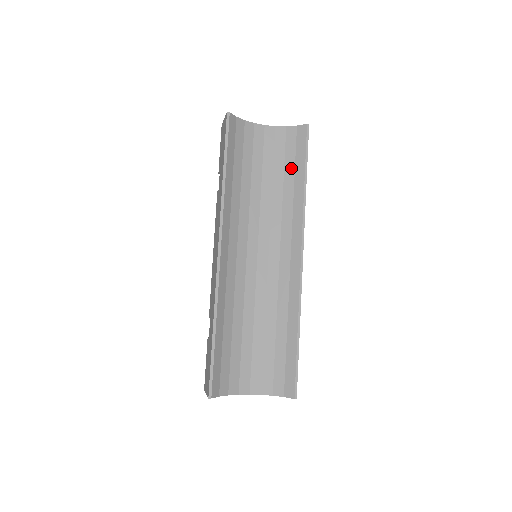
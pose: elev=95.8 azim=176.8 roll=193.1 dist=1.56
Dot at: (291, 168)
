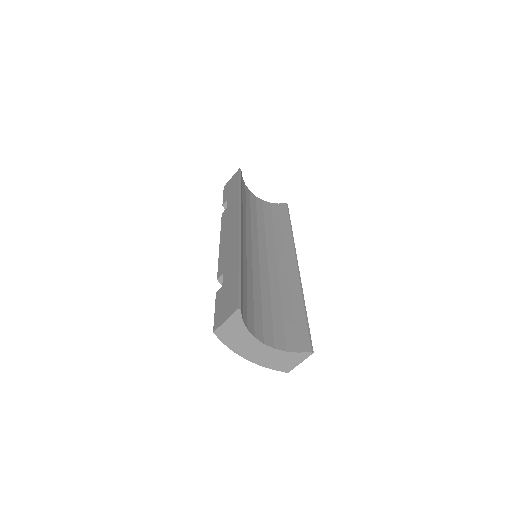
Dot at: (278, 220)
